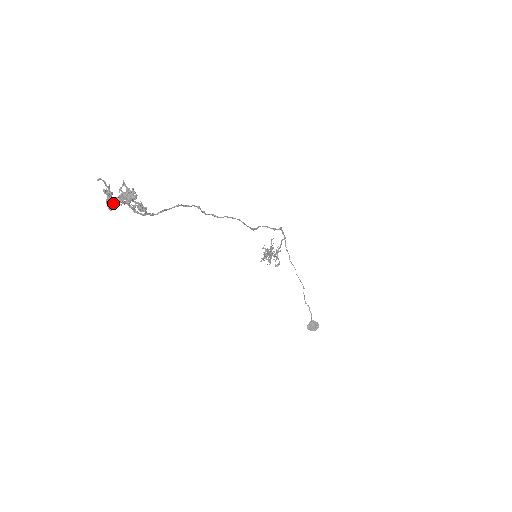
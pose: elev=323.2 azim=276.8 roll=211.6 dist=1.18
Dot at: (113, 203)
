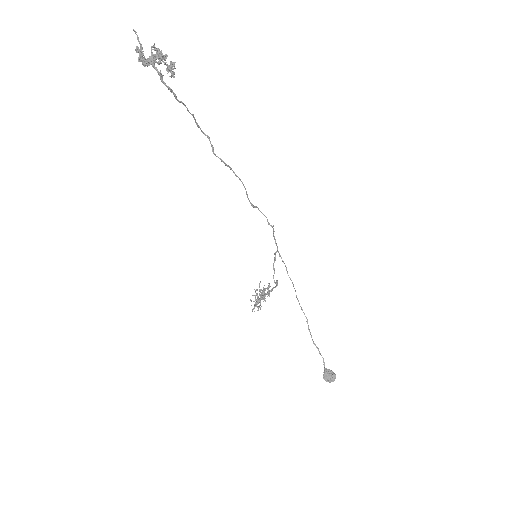
Dot at: (144, 62)
